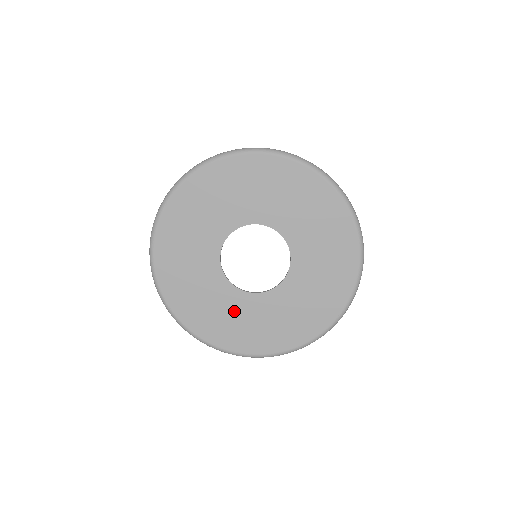
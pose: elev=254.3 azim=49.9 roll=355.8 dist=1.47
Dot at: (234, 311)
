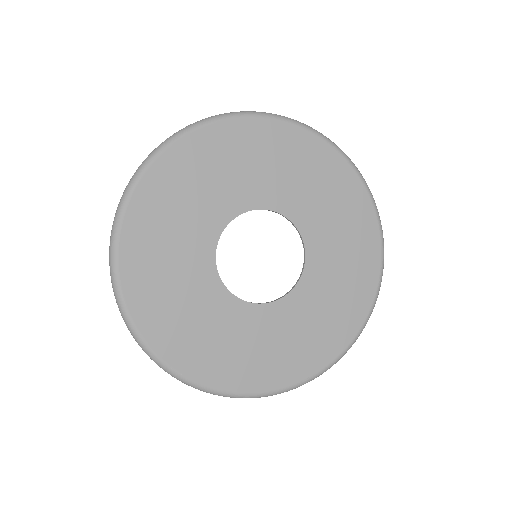
Dot at: (264, 335)
